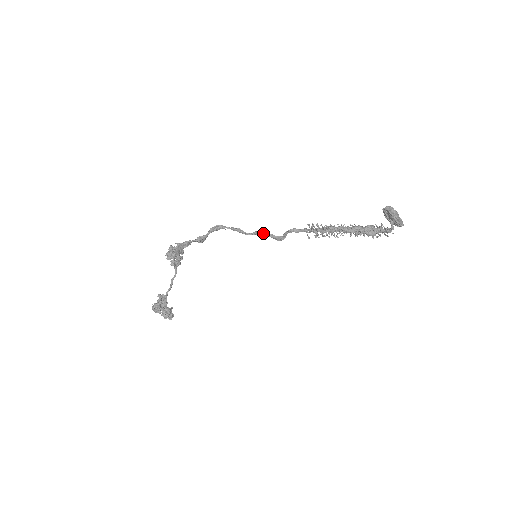
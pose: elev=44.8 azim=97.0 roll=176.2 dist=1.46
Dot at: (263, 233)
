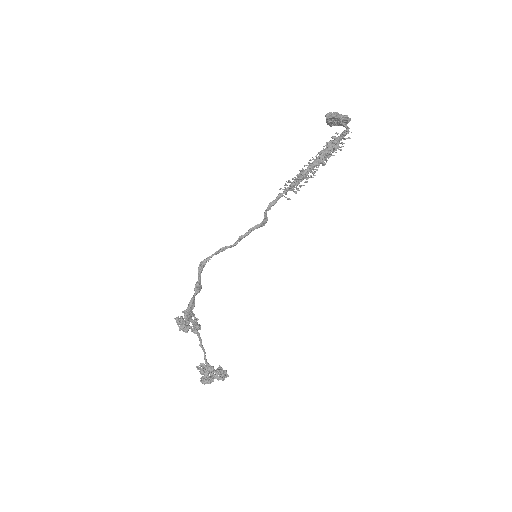
Dot at: (247, 232)
